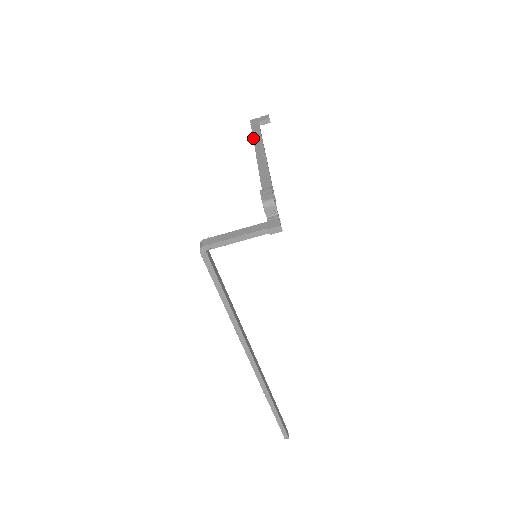
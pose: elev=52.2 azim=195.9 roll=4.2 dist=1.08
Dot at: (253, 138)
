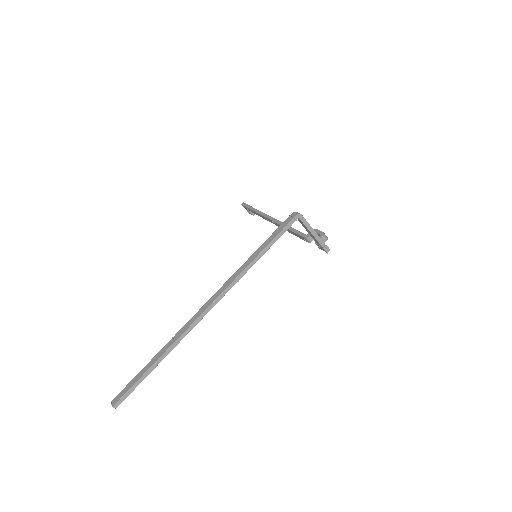
Dot at: occluded
